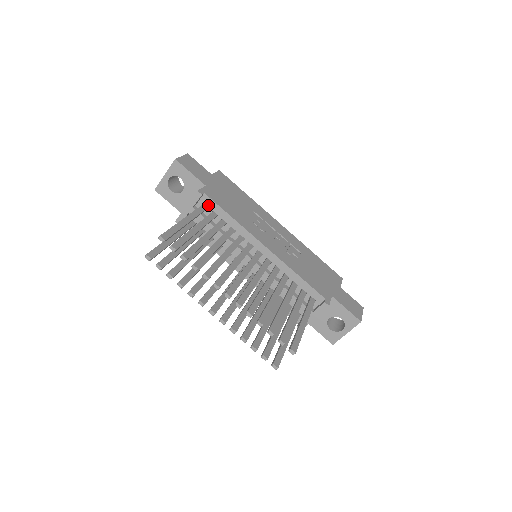
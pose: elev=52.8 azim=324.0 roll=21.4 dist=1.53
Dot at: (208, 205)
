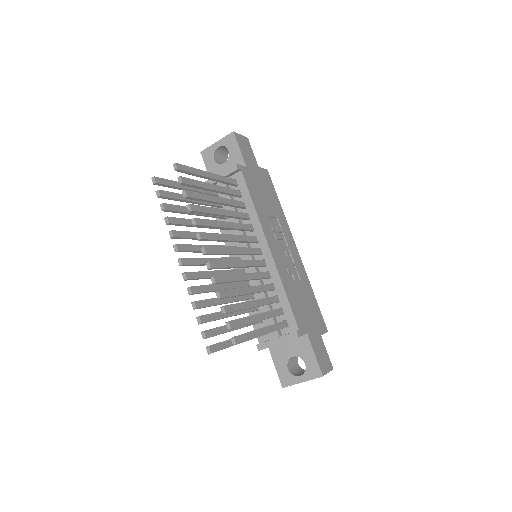
Dot at: (238, 183)
